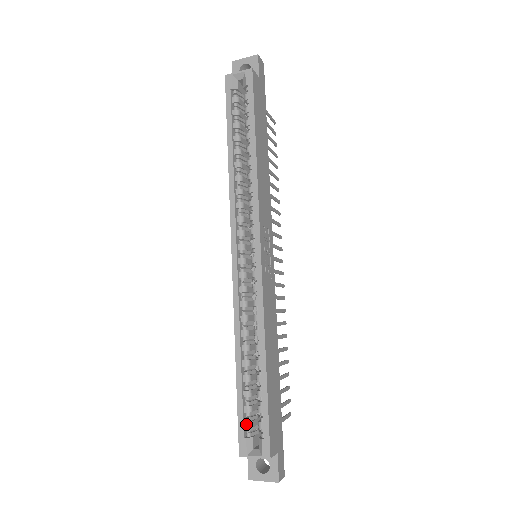
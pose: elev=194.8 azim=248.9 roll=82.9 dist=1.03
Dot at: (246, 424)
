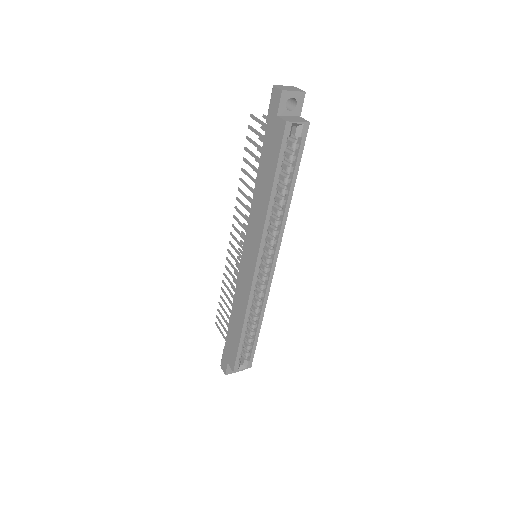
Dot at: (240, 356)
